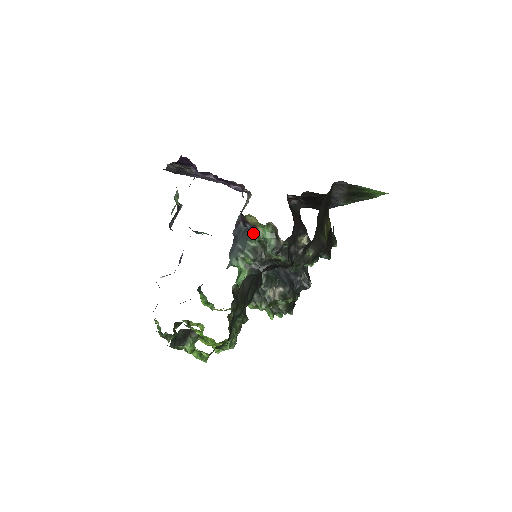
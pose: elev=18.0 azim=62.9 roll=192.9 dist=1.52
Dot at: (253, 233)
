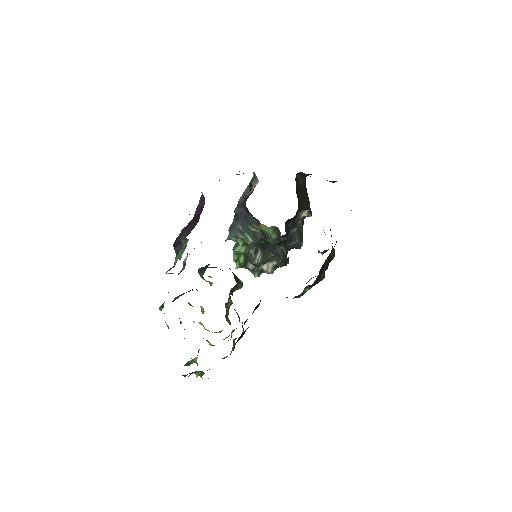
Dot at: (255, 222)
